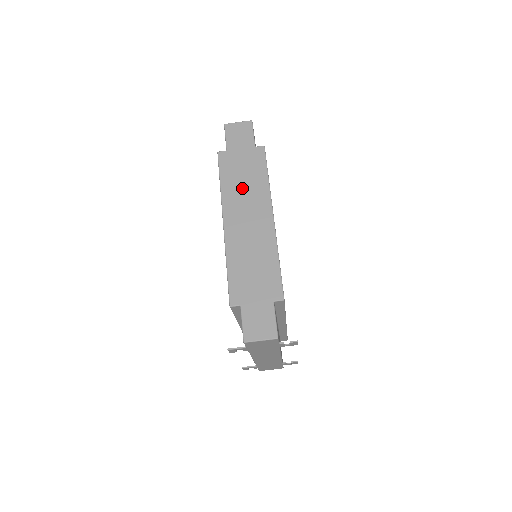
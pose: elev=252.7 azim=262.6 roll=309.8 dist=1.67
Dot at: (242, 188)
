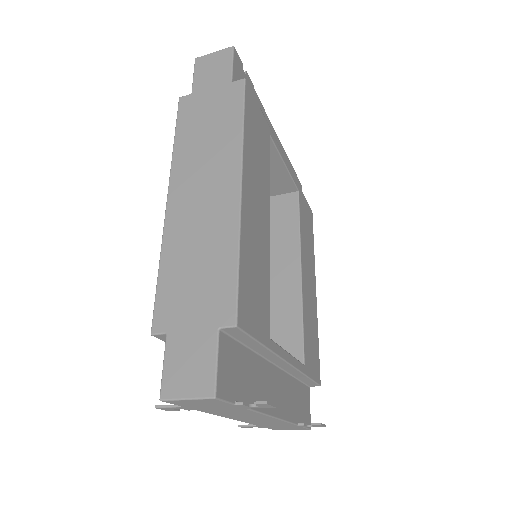
Dot at: (202, 144)
